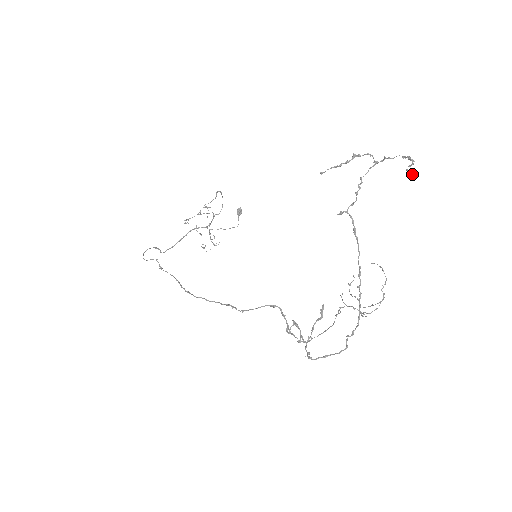
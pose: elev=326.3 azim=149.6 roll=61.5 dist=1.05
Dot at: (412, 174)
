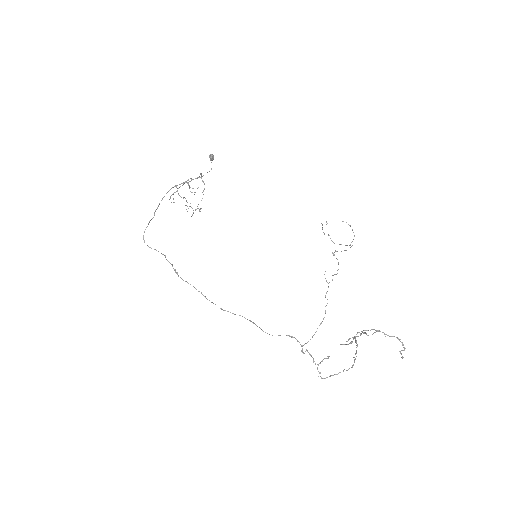
Dot at: (403, 357)
